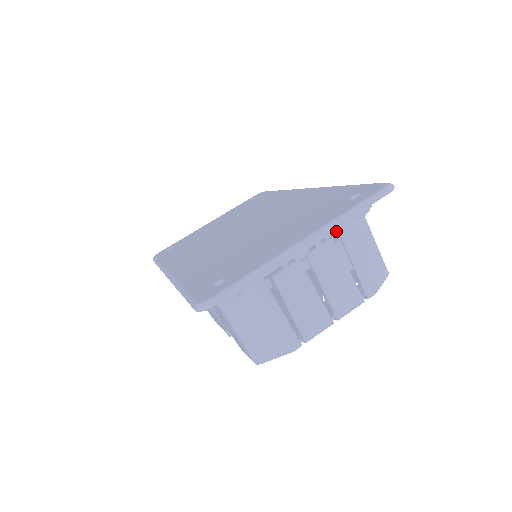
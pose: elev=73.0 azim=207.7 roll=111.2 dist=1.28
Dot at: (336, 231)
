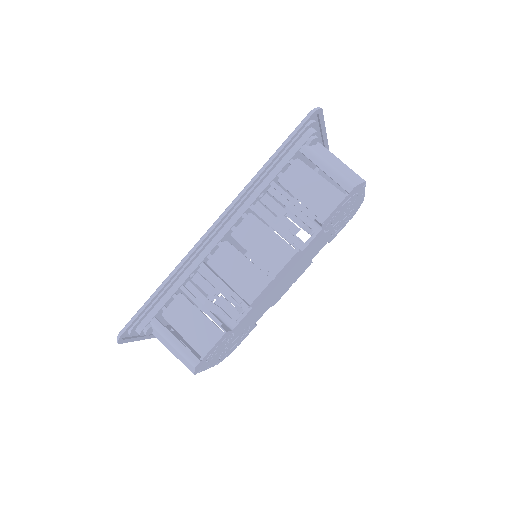
Dot at: occluded
